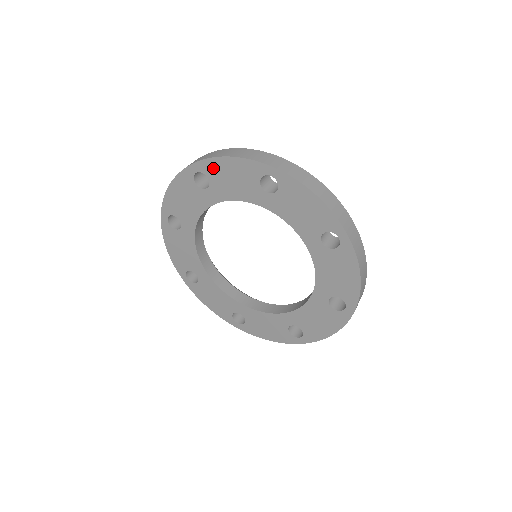
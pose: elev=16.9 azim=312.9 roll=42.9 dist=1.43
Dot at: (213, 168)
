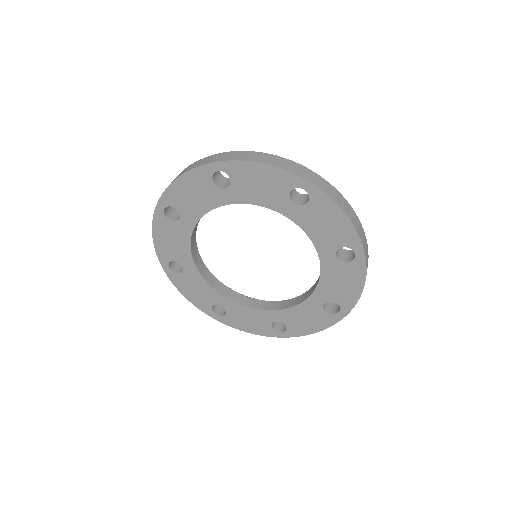
Dot at: (240, 171)
